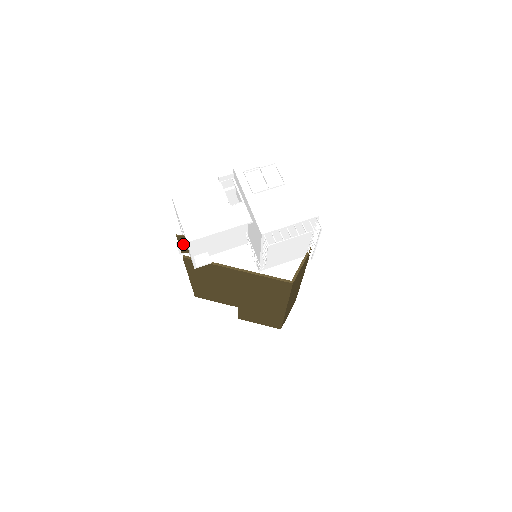
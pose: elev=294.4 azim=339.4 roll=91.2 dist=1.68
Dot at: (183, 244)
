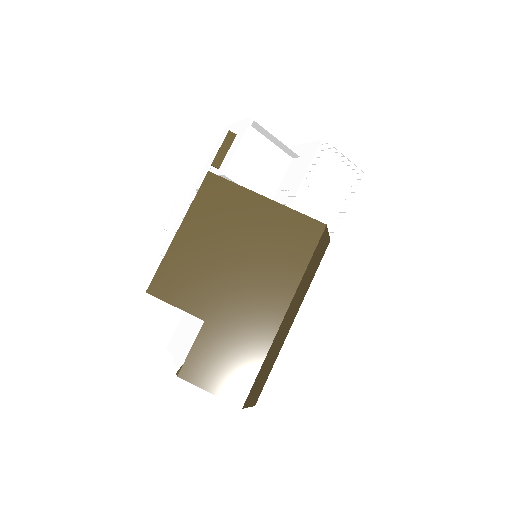
Dot at: (224, 149)
